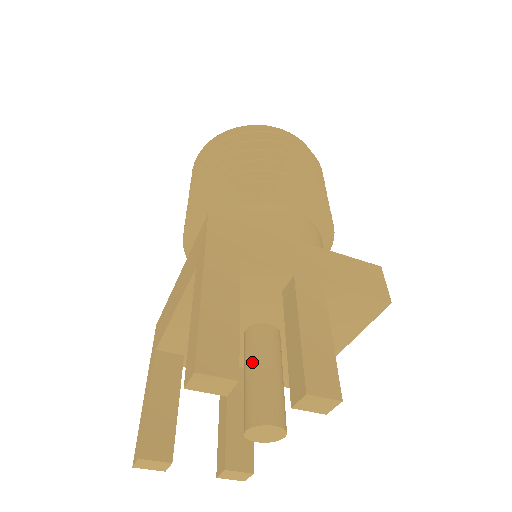
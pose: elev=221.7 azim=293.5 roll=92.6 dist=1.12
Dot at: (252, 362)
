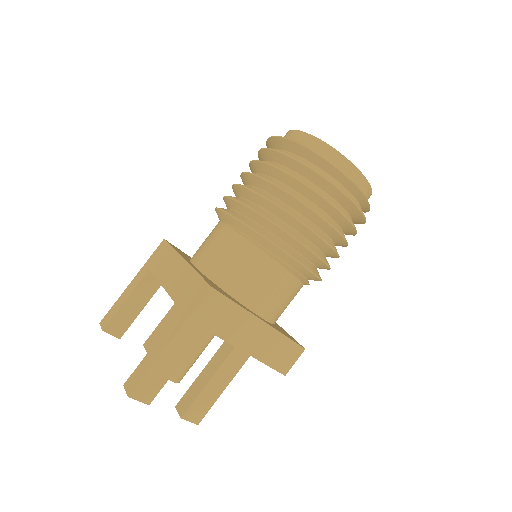
Dot at: occluded
